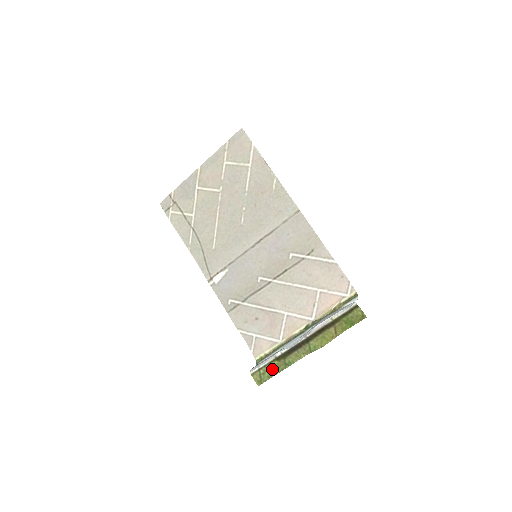
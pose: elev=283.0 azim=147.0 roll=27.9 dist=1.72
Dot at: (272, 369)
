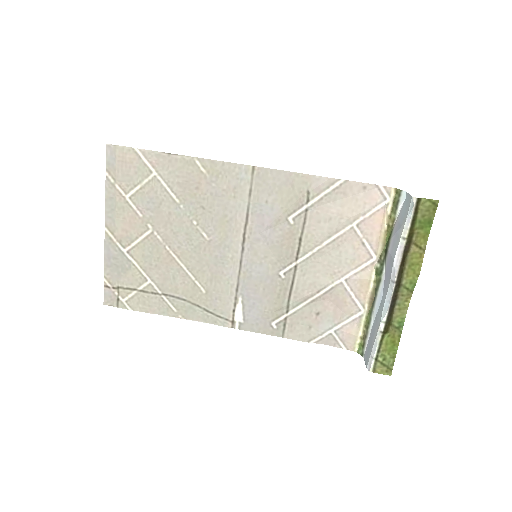
Dot at: (388, 346)
